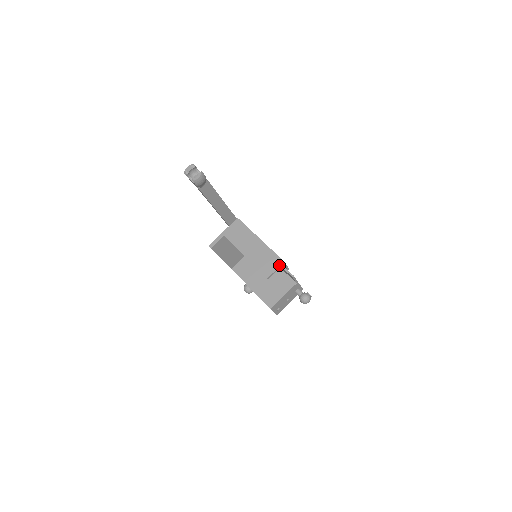
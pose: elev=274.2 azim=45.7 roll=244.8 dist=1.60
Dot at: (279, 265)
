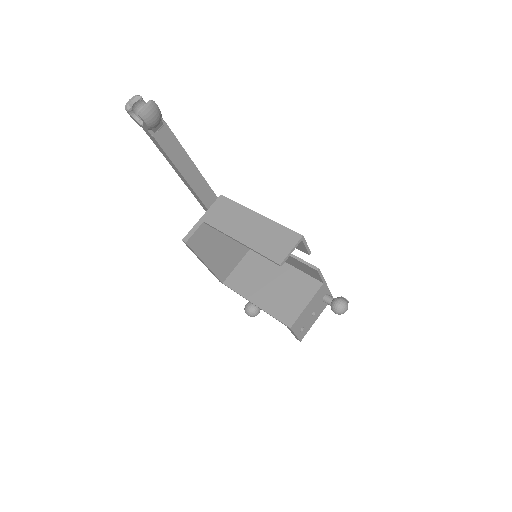
Dot at: (295, 242)
